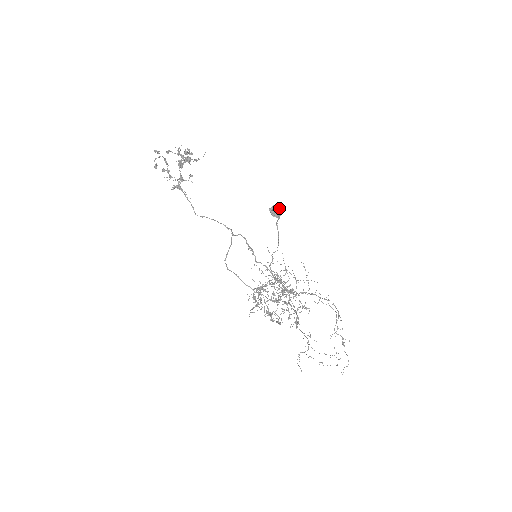
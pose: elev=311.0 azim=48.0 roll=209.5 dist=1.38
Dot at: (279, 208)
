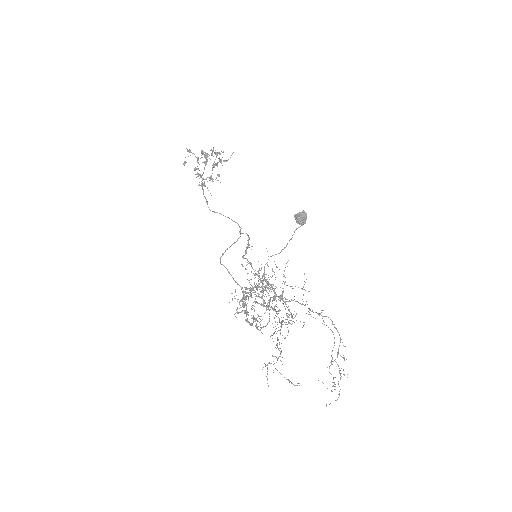
Dot at: (306, 215)
